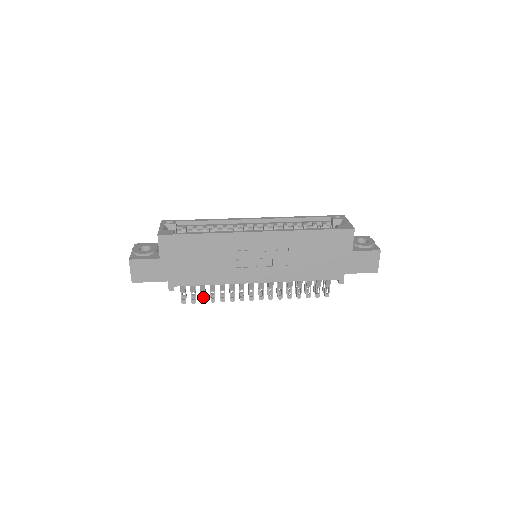
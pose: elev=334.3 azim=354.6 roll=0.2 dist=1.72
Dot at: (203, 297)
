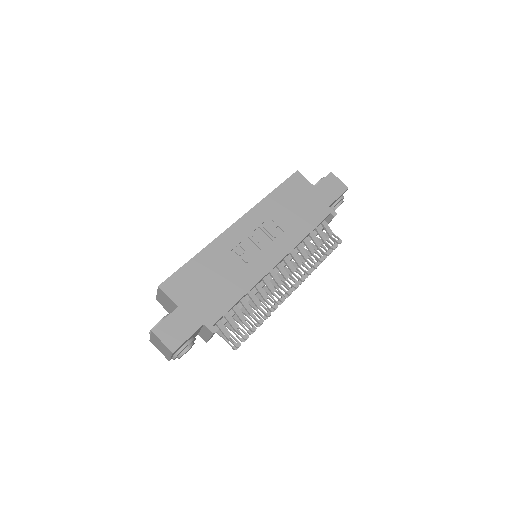
Dot at: (251, 332)
